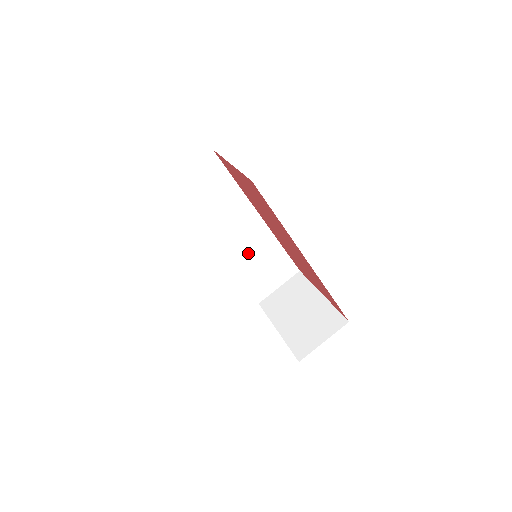
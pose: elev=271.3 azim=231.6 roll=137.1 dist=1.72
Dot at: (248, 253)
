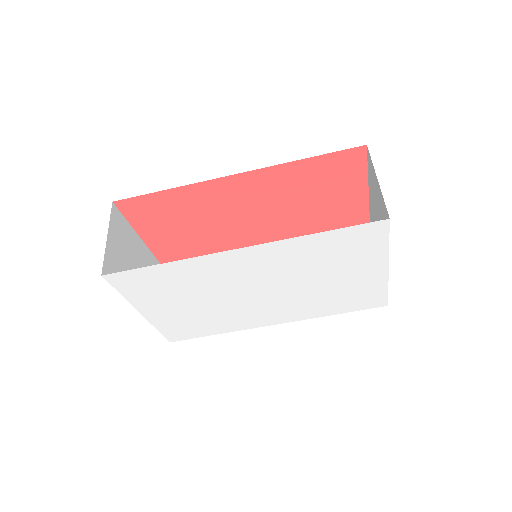
Dot at: occluded
